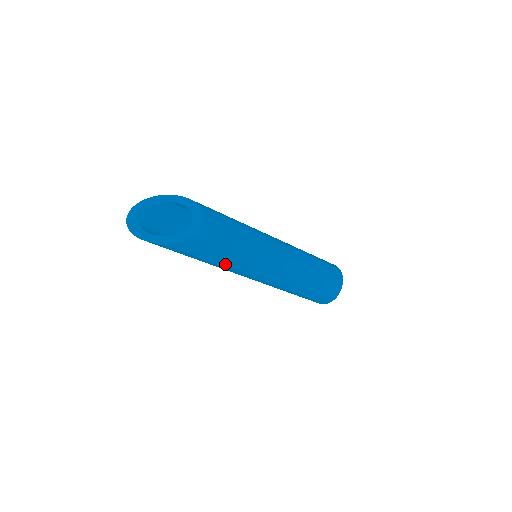
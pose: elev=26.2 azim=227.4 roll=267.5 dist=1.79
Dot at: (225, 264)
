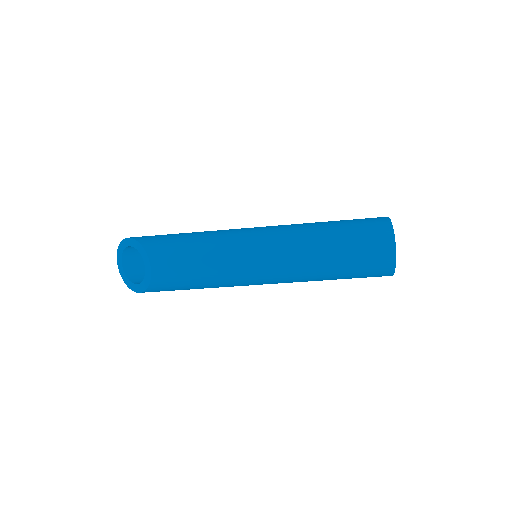
Dot at: occluded
